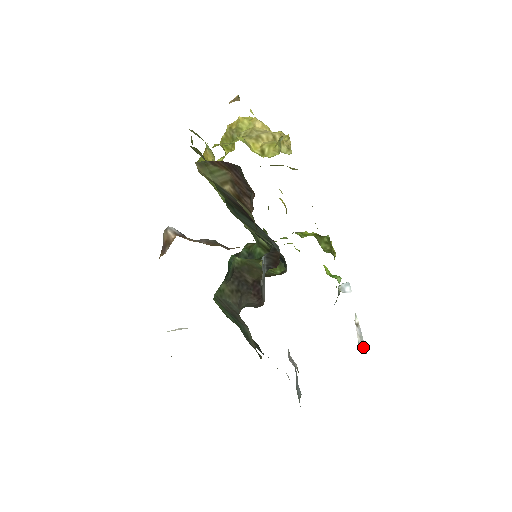
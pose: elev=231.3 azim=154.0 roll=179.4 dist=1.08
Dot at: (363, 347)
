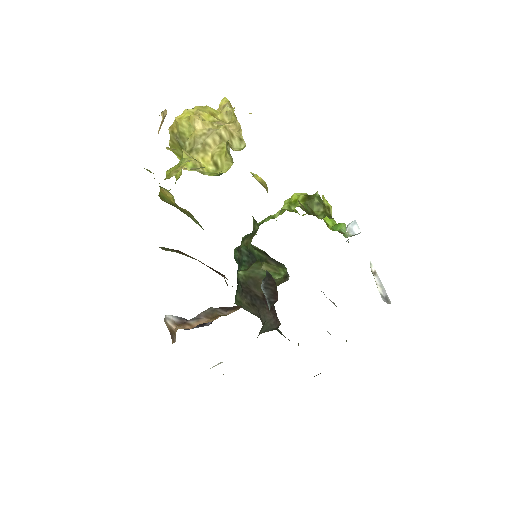
Dot at: (386, 297)
